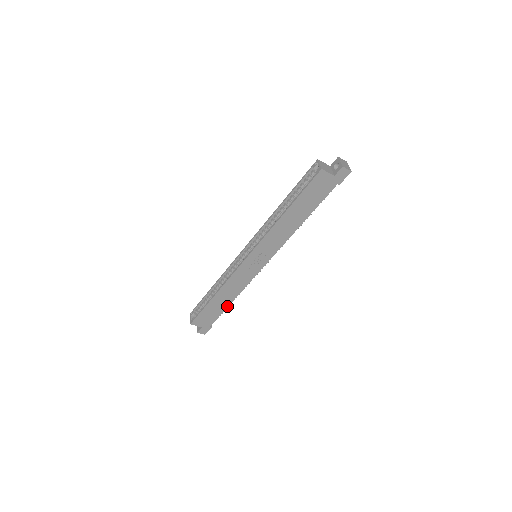
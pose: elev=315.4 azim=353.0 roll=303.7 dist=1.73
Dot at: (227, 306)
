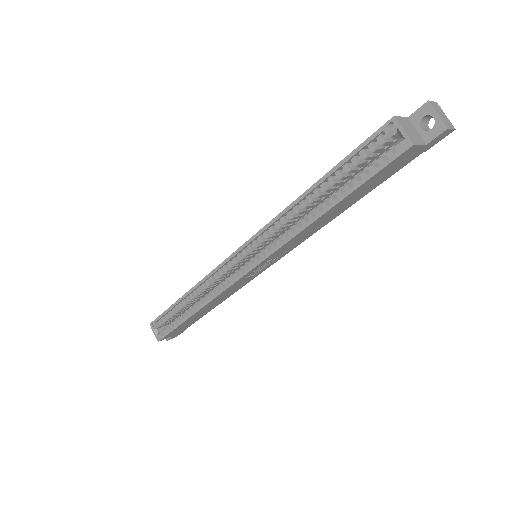
Dot at: (209, 310)
